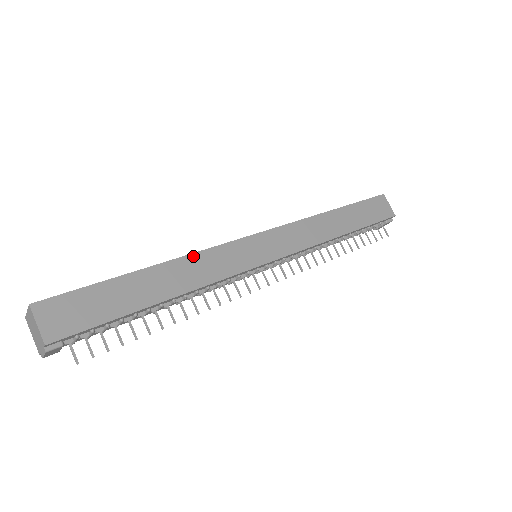
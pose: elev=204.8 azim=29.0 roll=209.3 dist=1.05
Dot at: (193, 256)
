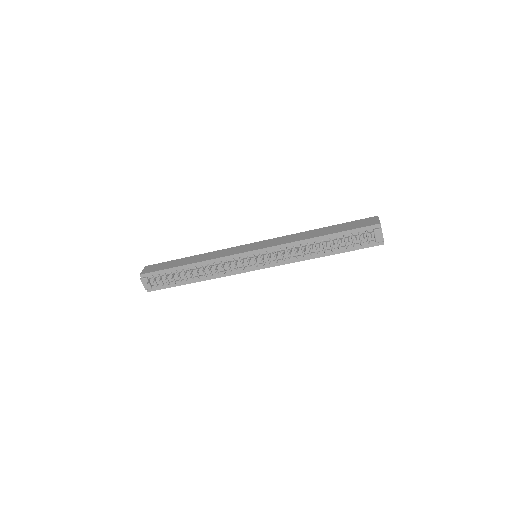
Dot at: (214, 252)
